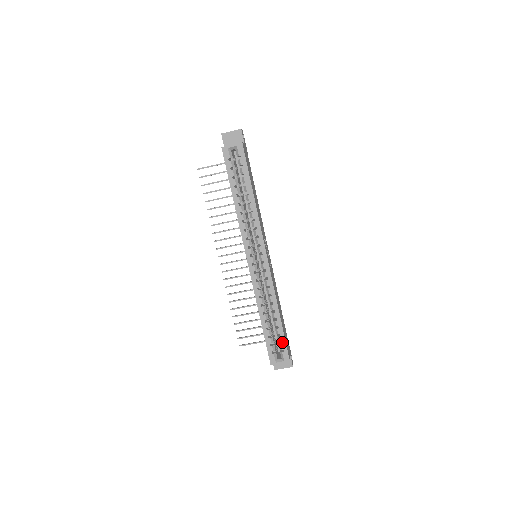
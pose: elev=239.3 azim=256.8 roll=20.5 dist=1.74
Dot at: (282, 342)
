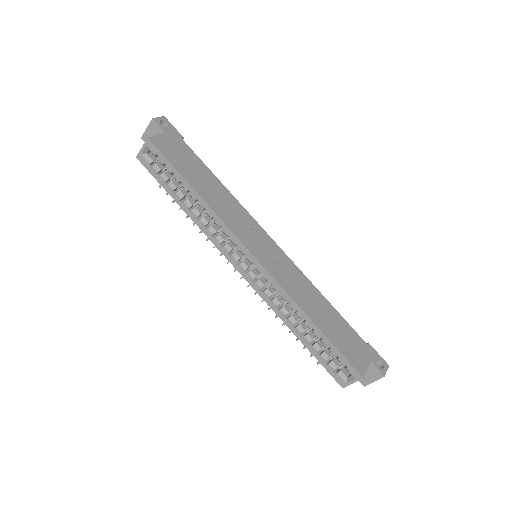
Dot at: (337, 355)
